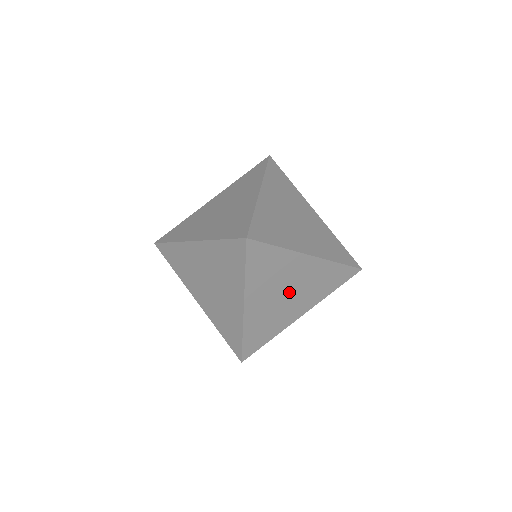
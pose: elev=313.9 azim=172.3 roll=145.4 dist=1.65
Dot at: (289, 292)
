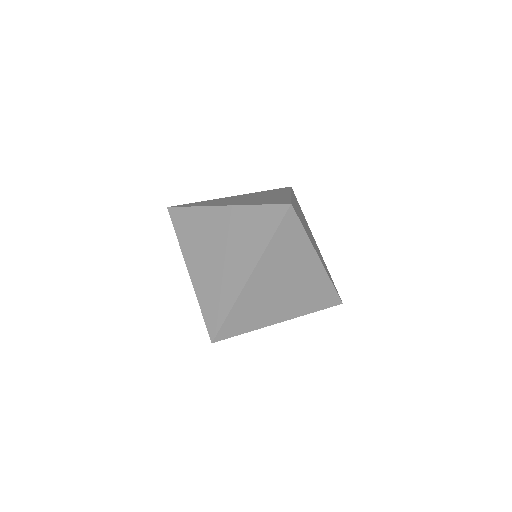
Dot at: (221, 249)
